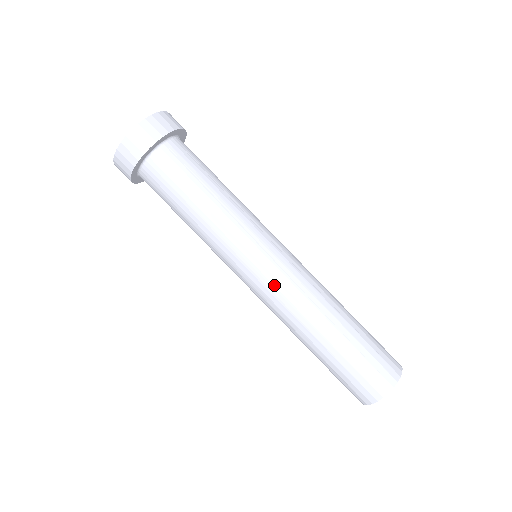
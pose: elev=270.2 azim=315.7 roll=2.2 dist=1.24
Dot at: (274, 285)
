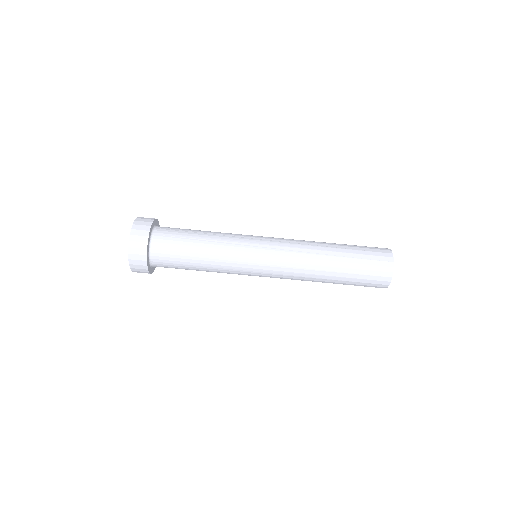
Dot at: (280, 261)
